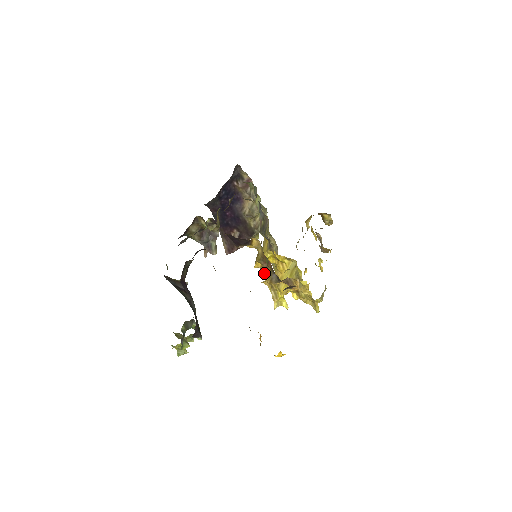
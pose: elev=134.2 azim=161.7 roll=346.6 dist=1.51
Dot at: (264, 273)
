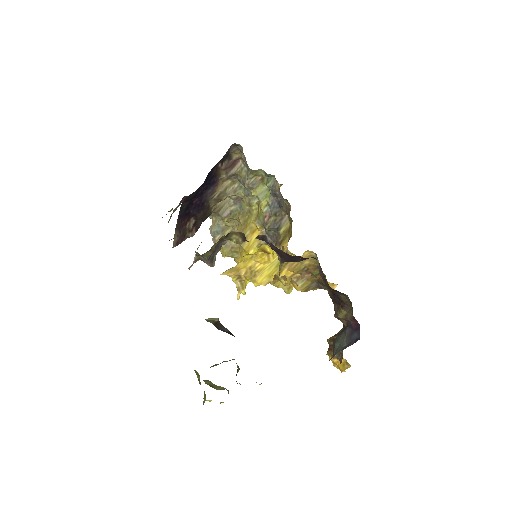
Dot at: (302, 283)
